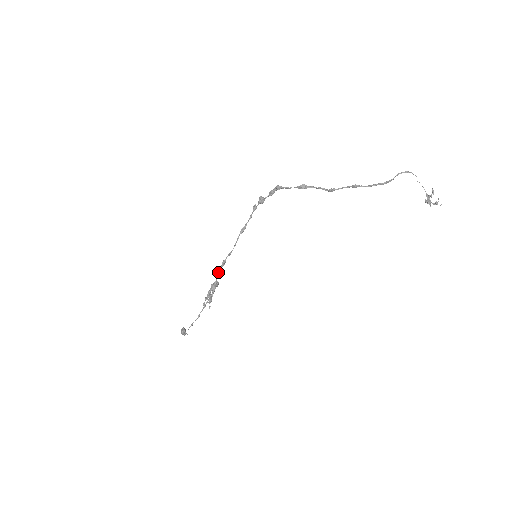
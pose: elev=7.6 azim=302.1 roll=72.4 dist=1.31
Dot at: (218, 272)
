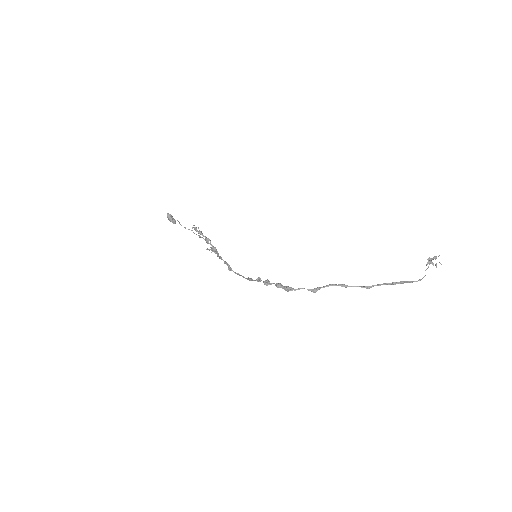
Dot at: occluded
